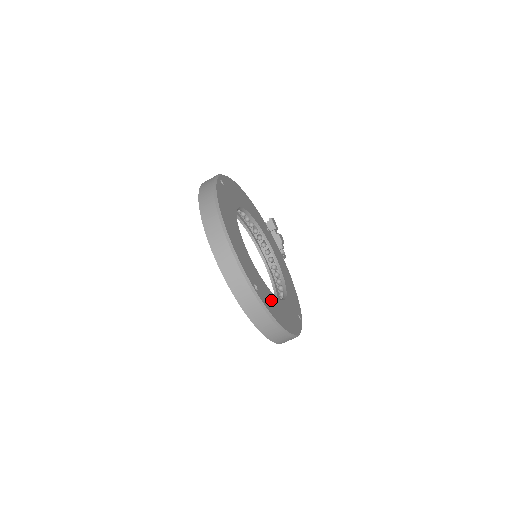
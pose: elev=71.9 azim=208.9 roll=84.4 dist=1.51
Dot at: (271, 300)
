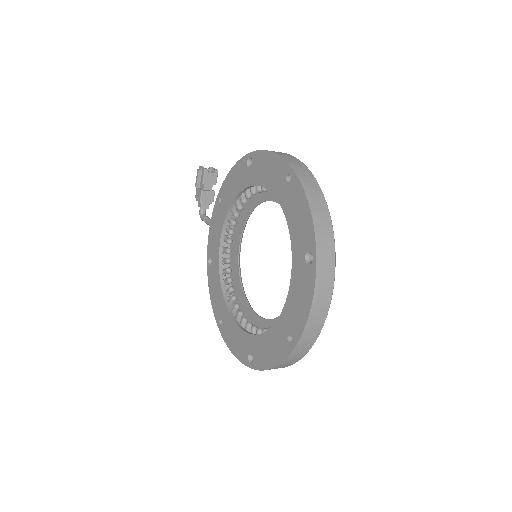
Dot at: occluded
